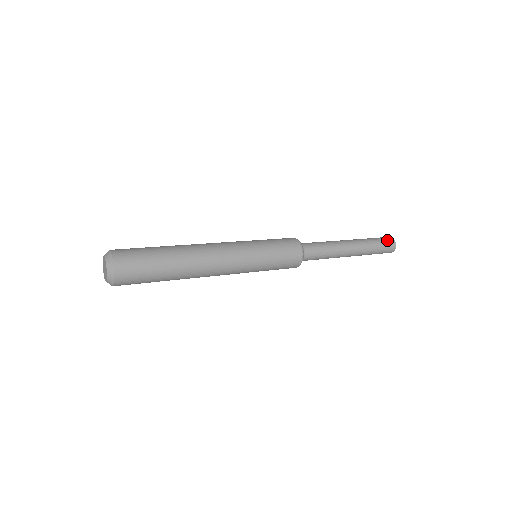
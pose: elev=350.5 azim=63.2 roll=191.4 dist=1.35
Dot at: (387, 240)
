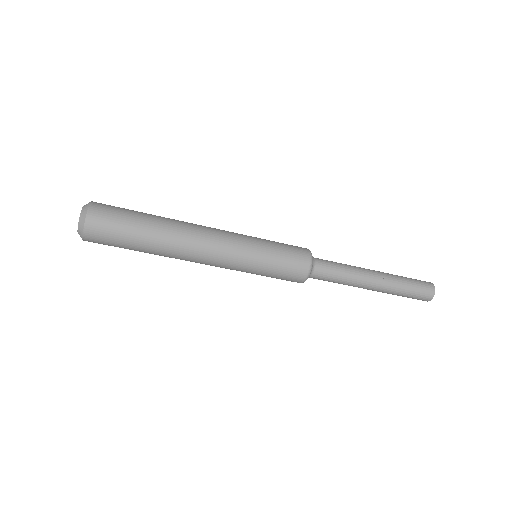
Dot at: (423, 281)
